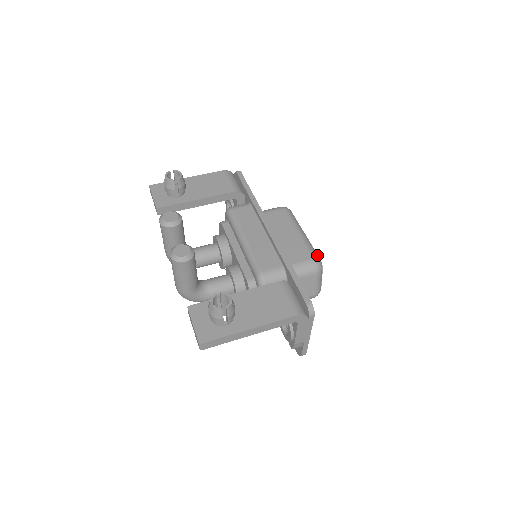
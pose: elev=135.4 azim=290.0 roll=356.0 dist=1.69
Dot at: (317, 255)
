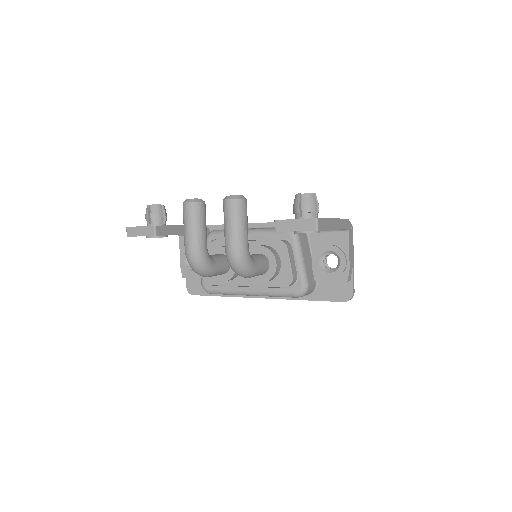
Dot at: occluded
